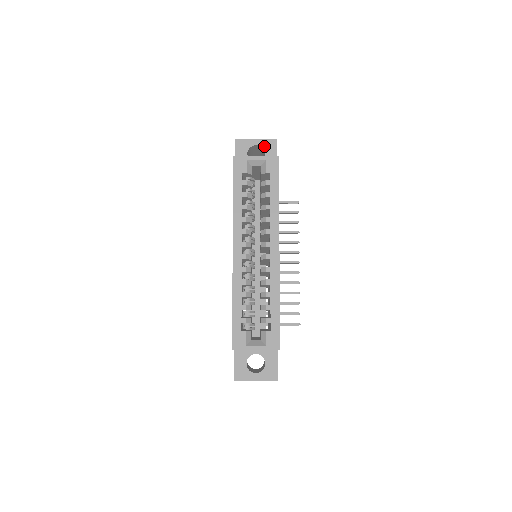
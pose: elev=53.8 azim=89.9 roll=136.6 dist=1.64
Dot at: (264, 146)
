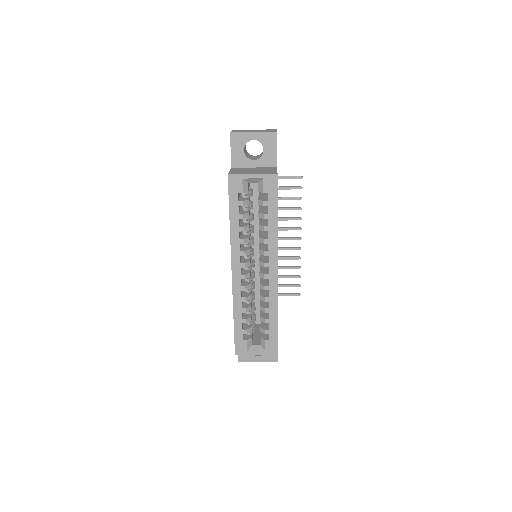
Dot at: (262, 141)
